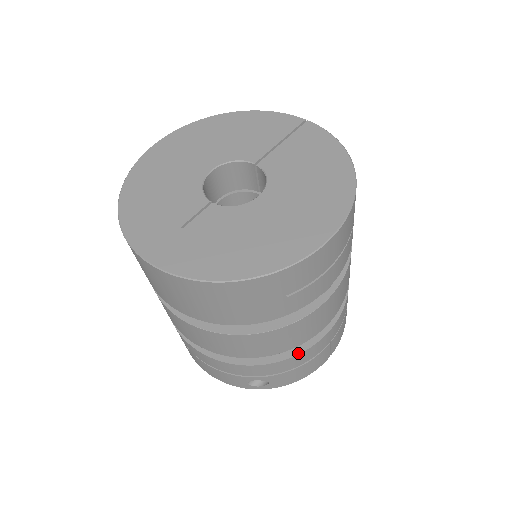
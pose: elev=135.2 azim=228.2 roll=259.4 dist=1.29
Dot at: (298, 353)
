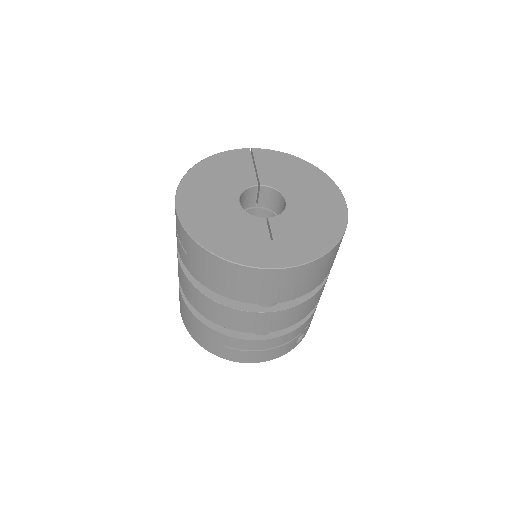
Dot at: occluded
